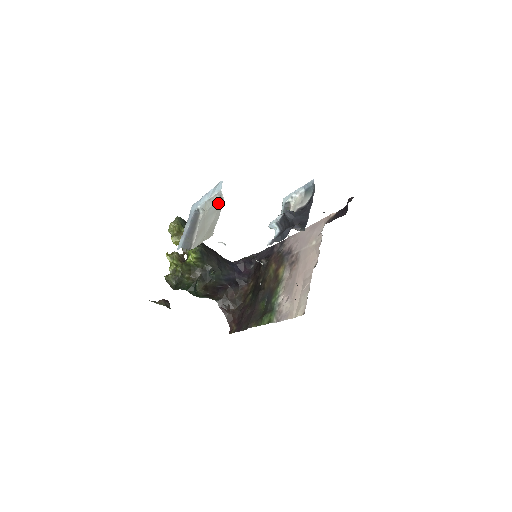
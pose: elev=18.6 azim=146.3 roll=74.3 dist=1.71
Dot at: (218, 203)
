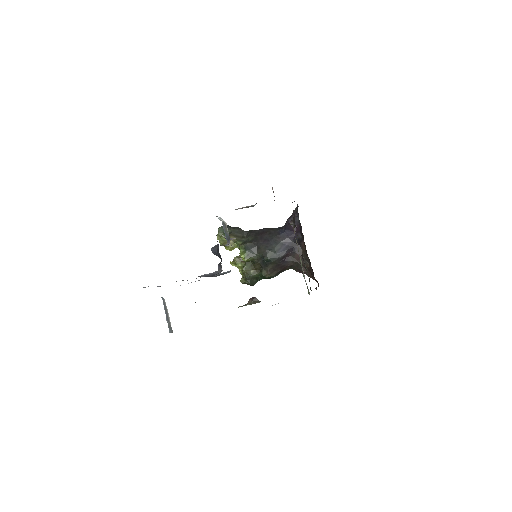
Dot at: occluded
